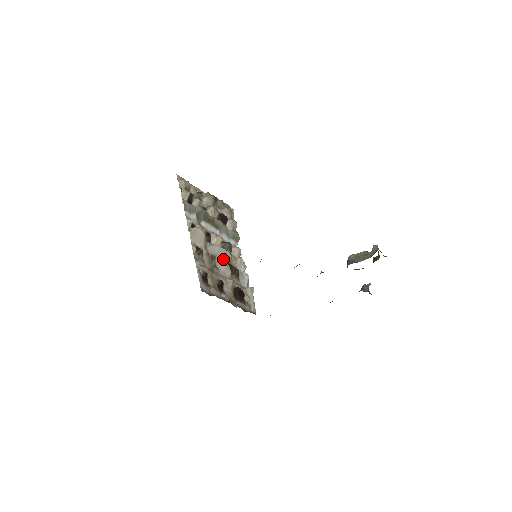
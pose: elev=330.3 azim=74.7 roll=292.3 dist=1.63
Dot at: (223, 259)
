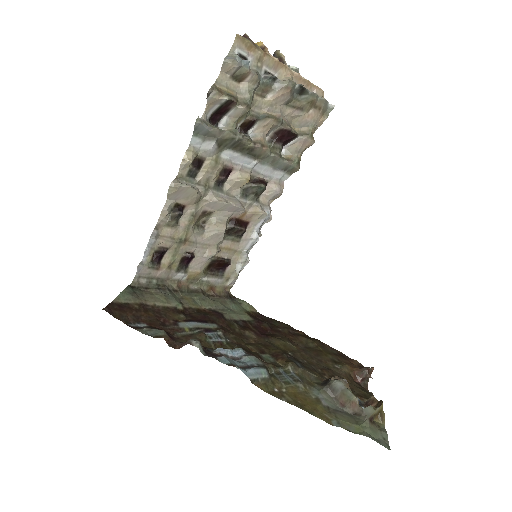
Dot at: (226, 215)
